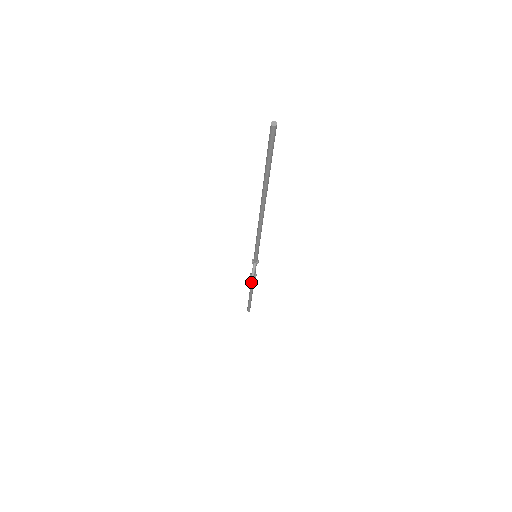
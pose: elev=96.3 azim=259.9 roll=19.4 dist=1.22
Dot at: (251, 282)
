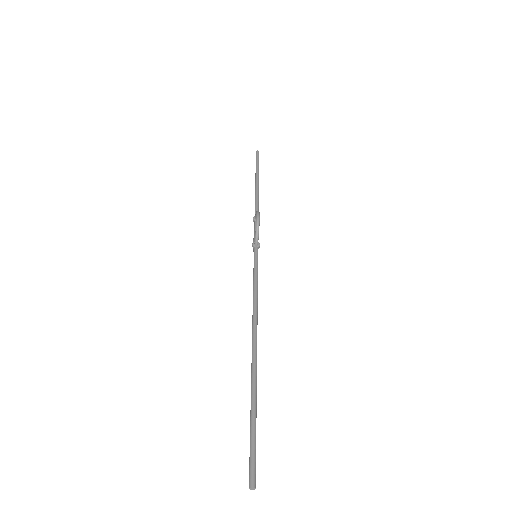
Dot at: occluded
